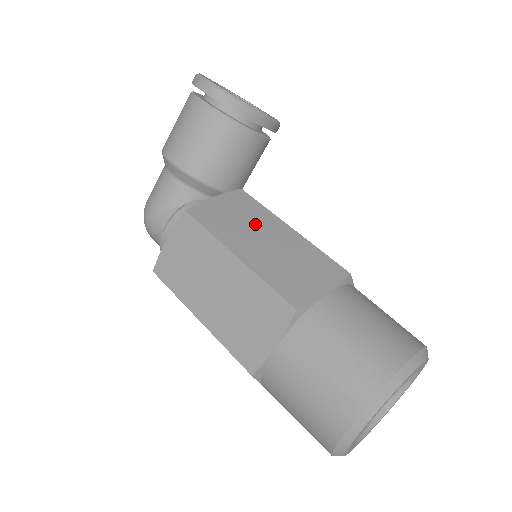
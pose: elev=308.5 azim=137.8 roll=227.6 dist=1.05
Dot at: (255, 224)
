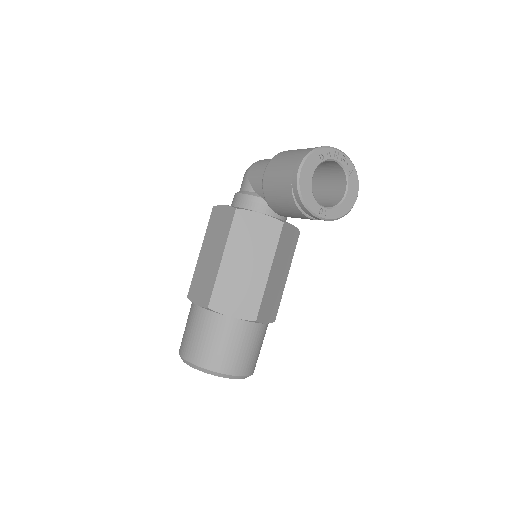
Dot at: (256, 251)
